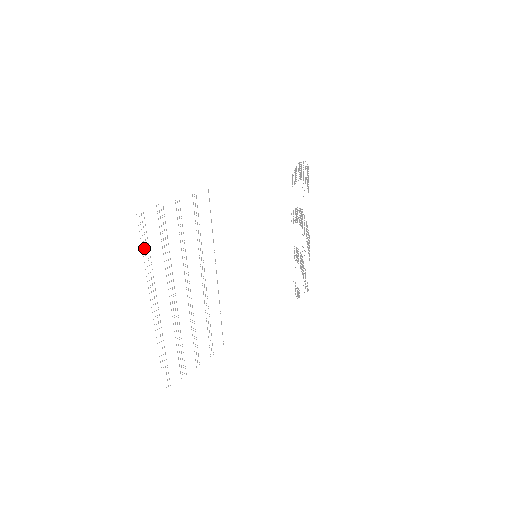
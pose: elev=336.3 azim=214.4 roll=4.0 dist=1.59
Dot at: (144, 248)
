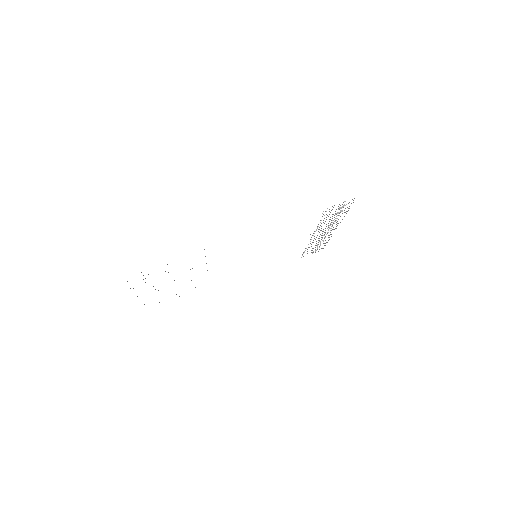
Dot at: occluded
